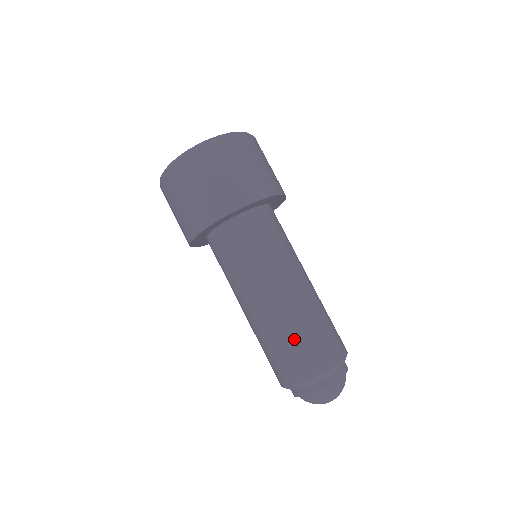
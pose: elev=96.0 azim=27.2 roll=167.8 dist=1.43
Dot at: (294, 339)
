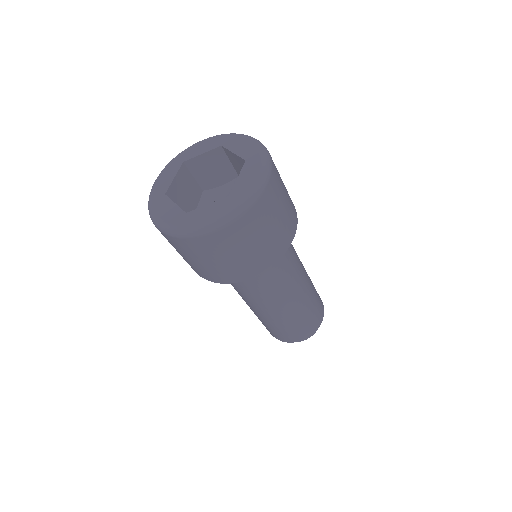
Dot at: (309, 313)
